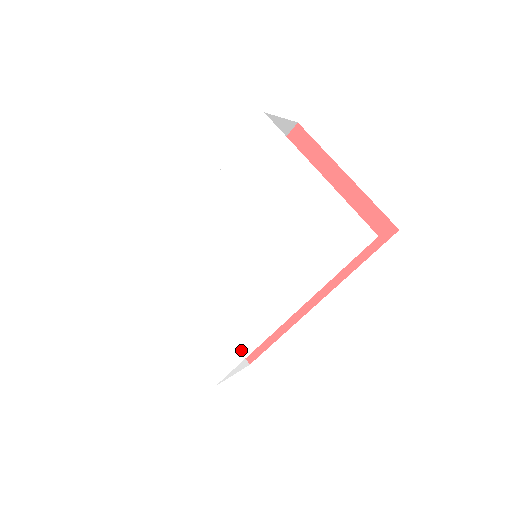
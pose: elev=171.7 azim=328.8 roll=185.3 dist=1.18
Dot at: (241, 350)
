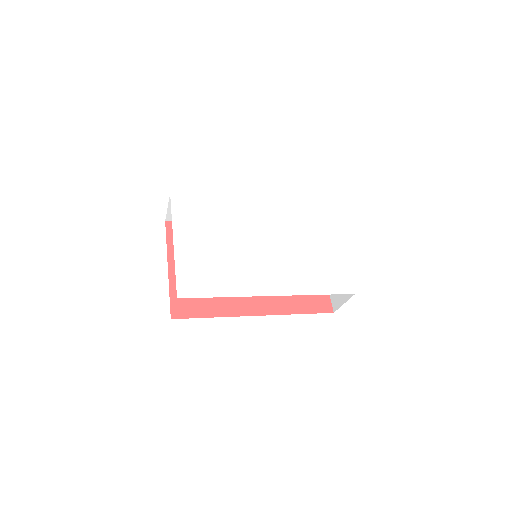
Dot at: (223, 290)
